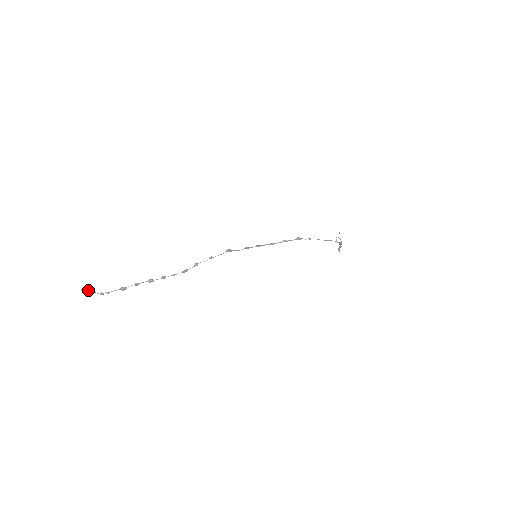
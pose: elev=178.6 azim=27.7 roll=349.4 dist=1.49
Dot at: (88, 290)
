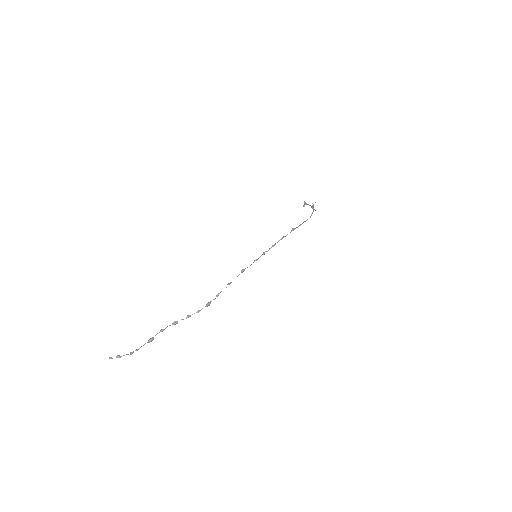
Dot at: (117, 356)
